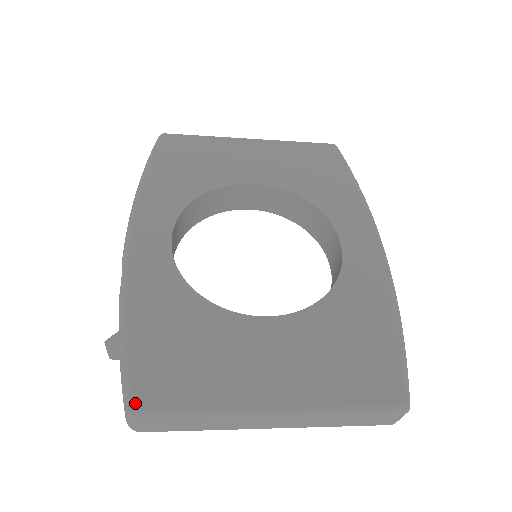
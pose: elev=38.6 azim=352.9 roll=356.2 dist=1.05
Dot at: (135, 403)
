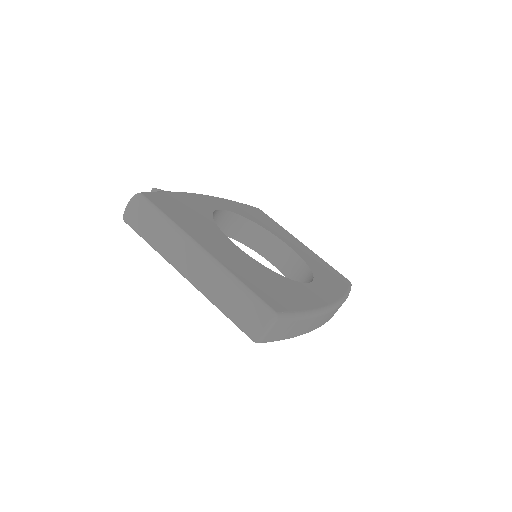
Dot at: (144, 193)
